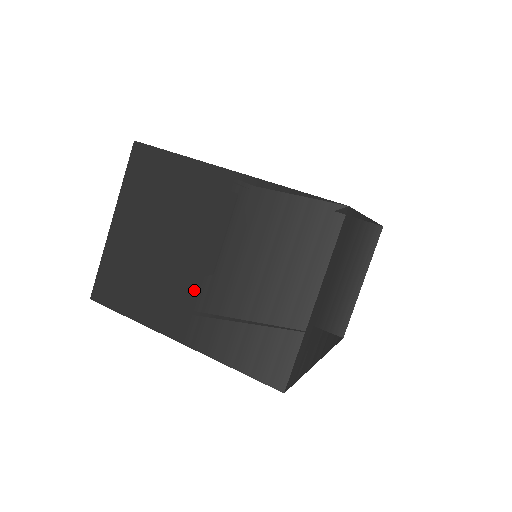
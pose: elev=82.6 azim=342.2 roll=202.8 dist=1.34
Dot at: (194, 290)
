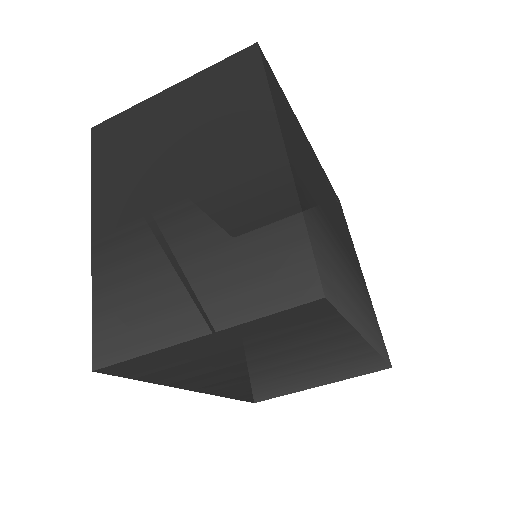
Dot at: (146, 209)
